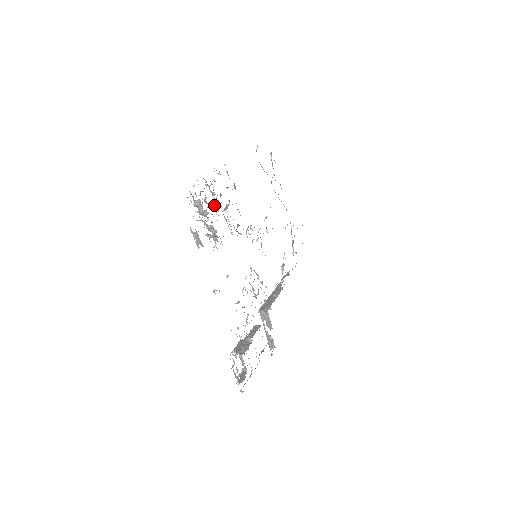
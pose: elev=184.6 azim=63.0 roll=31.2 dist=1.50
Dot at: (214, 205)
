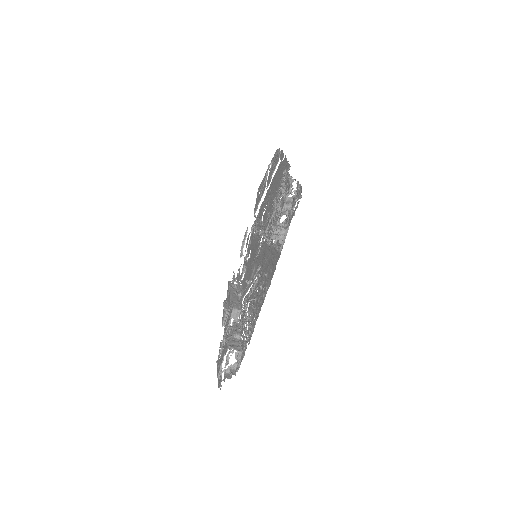
Dot at: occluded
